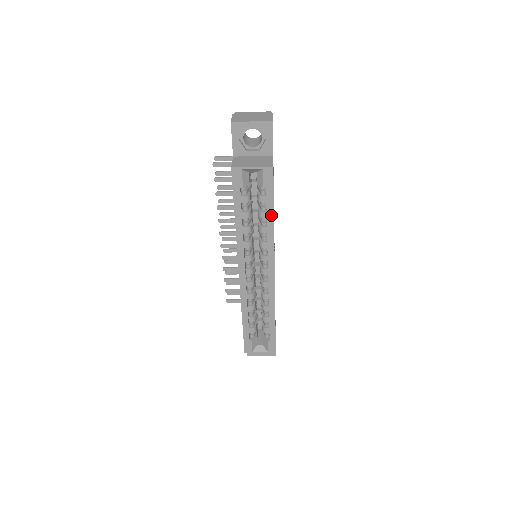
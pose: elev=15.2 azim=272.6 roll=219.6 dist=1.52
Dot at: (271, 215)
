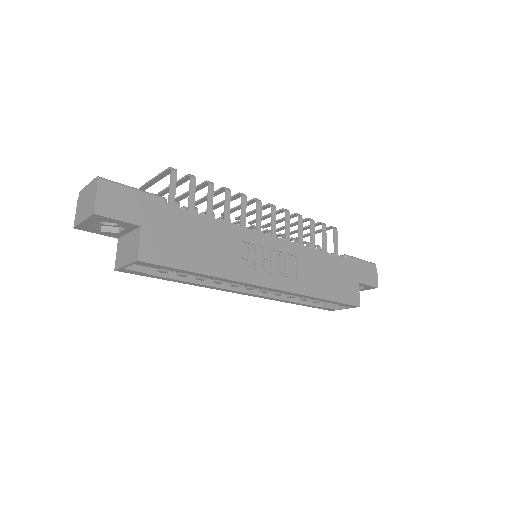
Dot at: (198, 274)
